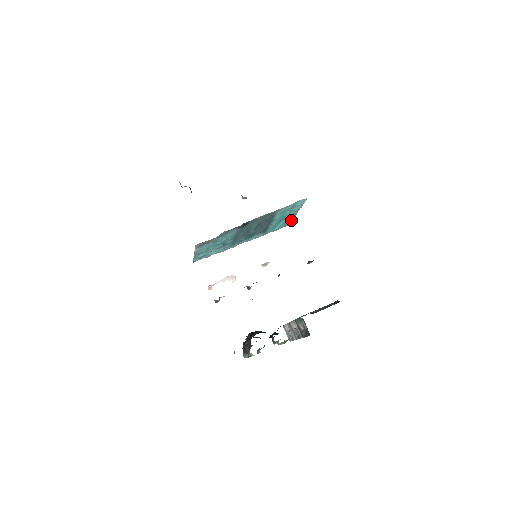
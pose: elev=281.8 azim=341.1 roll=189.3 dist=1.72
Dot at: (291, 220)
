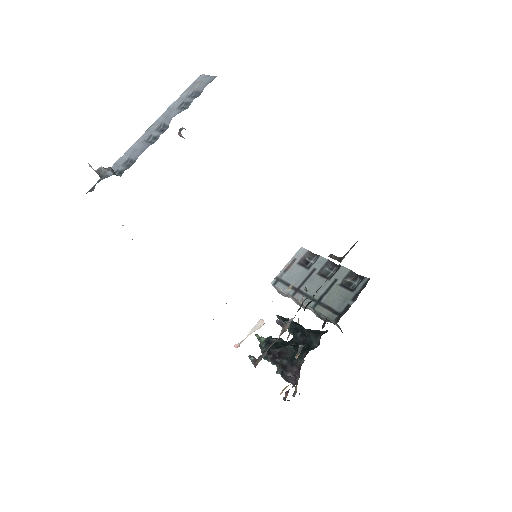
Dot at: occluded
